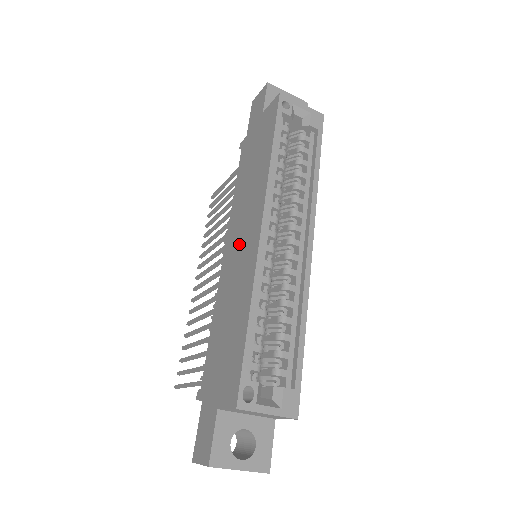
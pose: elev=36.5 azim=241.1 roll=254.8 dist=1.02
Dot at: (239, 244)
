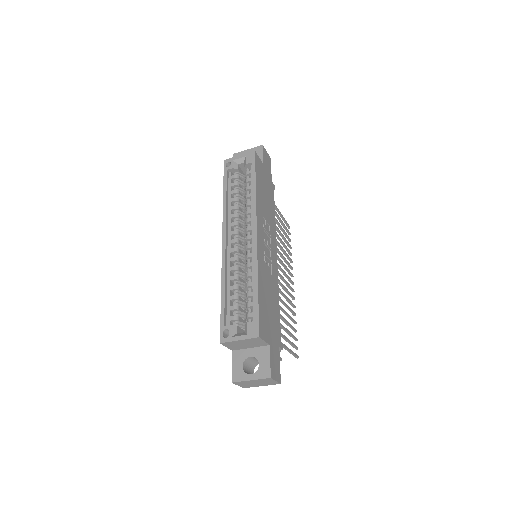
Dot at: occluded
